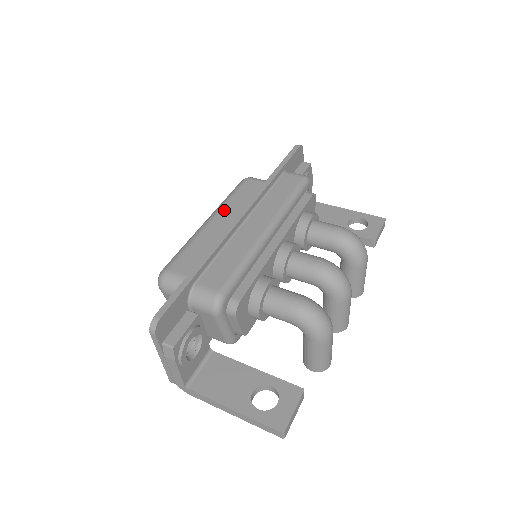
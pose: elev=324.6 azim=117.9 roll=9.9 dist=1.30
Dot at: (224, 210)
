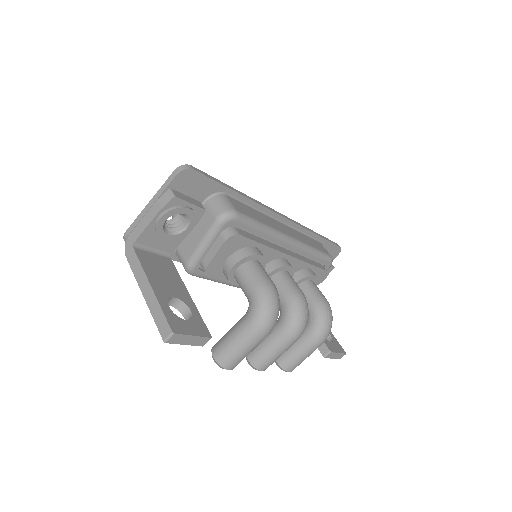
Dot at: occluded
